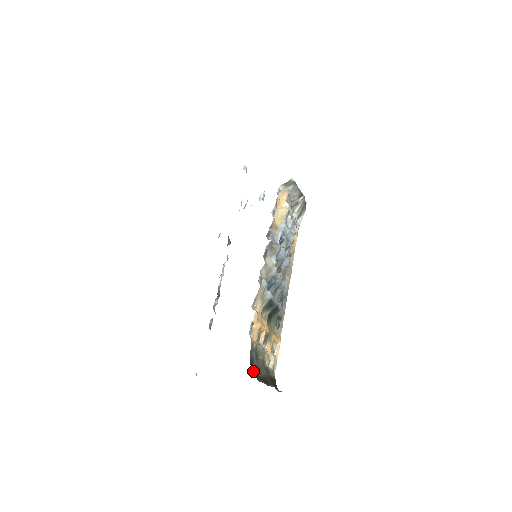
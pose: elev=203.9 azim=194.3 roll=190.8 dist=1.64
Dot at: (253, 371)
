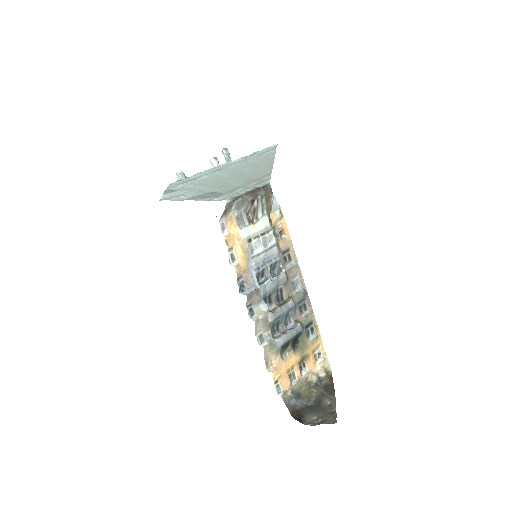
Dot at: (300, 414)
